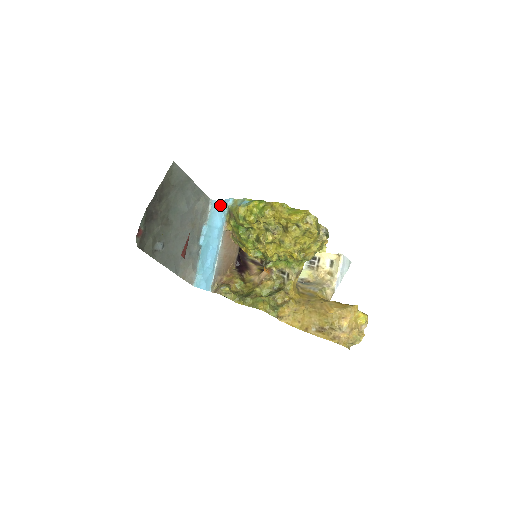
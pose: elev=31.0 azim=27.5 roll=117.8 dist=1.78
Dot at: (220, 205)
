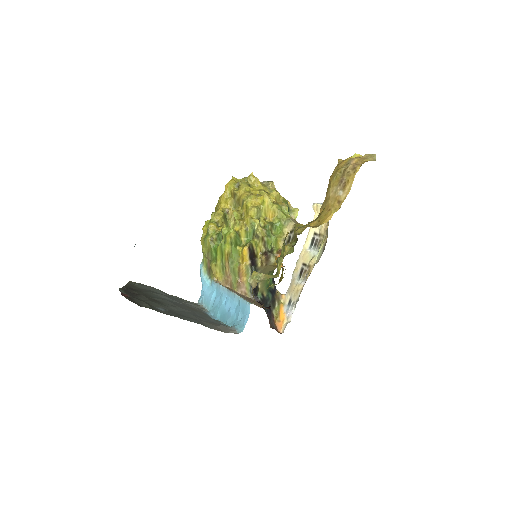
Dot at: (203, 289)
